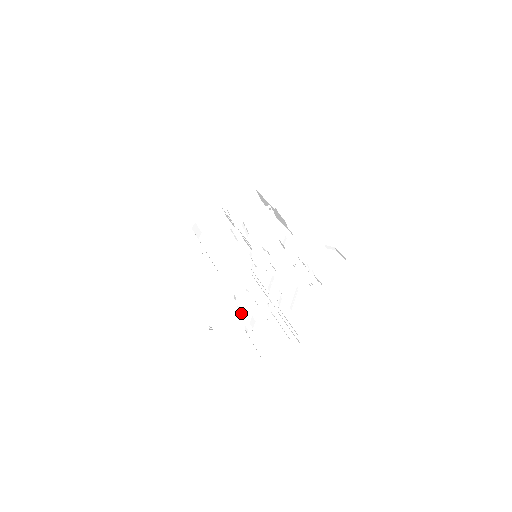
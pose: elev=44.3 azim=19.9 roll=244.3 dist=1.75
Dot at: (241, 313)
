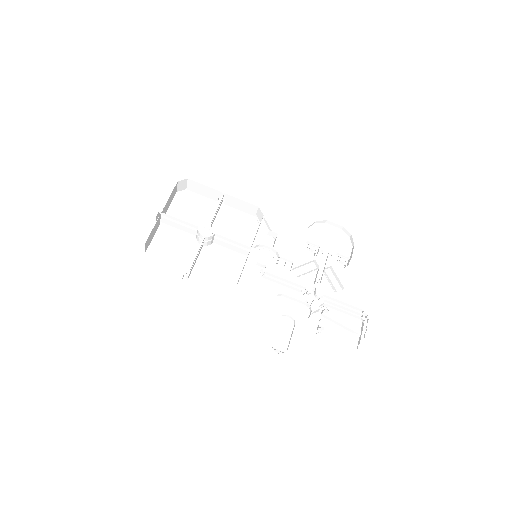
Dot at: (288, 319)
